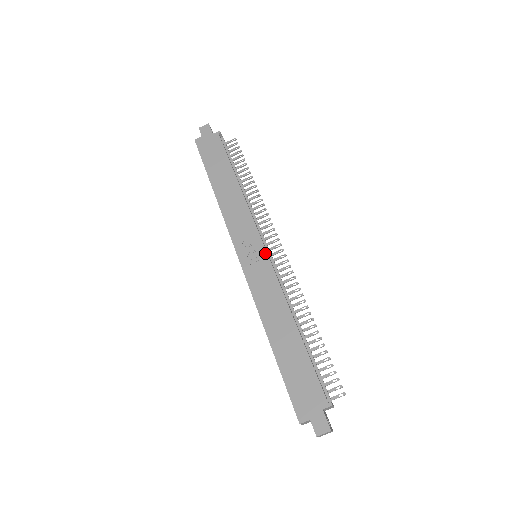
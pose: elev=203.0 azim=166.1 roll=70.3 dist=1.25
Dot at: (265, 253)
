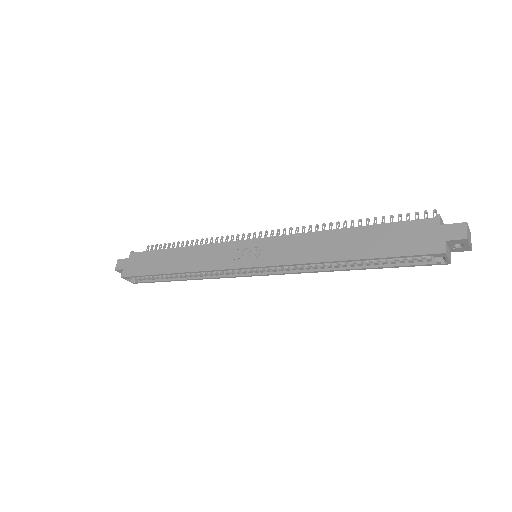
Dot at: (258, 240)
